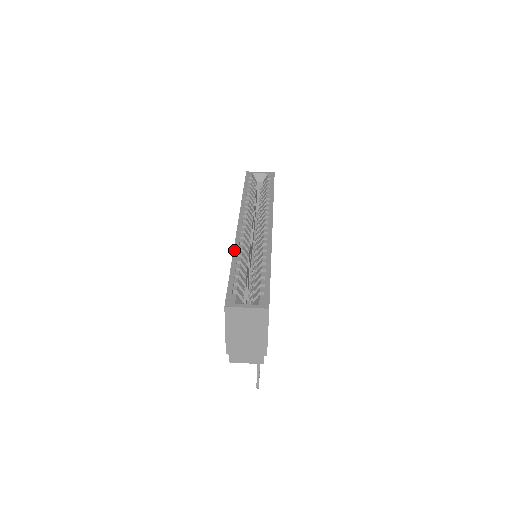
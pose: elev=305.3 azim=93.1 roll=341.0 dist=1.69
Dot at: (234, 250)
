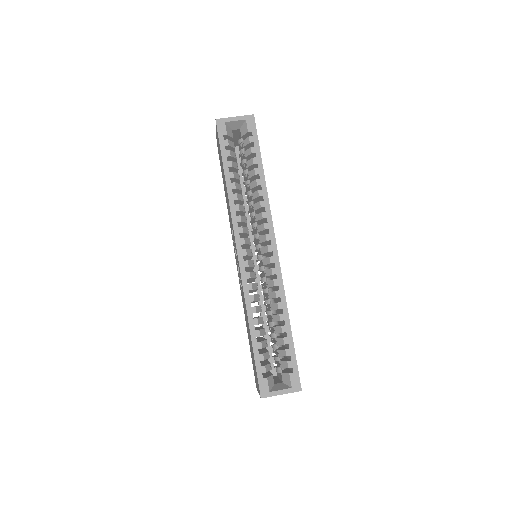
Dot at: (247, 307)
